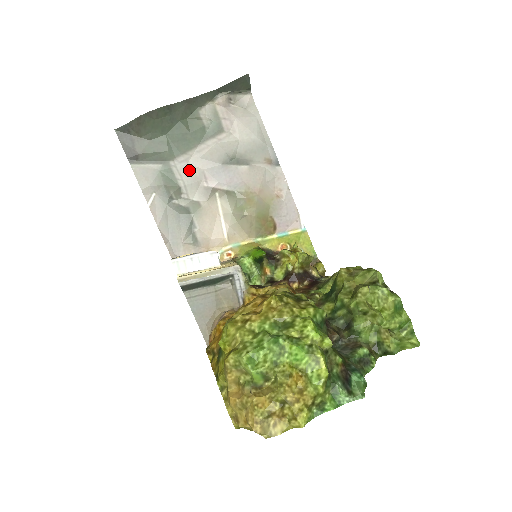
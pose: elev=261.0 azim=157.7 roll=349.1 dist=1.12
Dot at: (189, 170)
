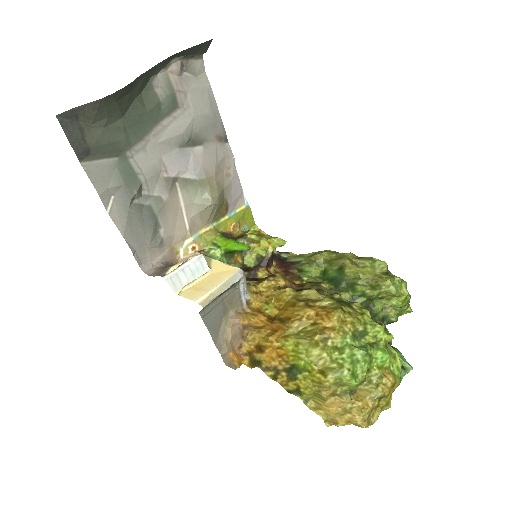
Dot at: (147, 160)
